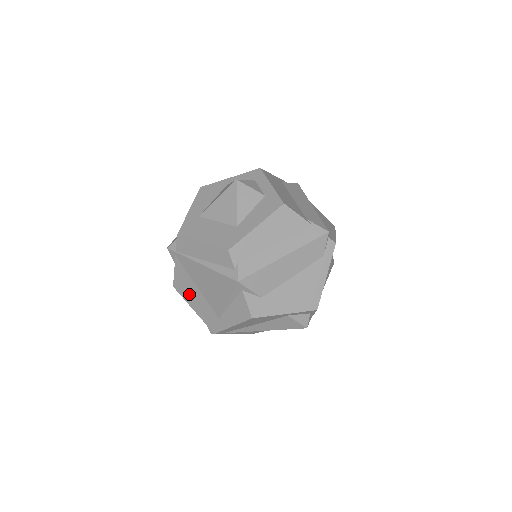
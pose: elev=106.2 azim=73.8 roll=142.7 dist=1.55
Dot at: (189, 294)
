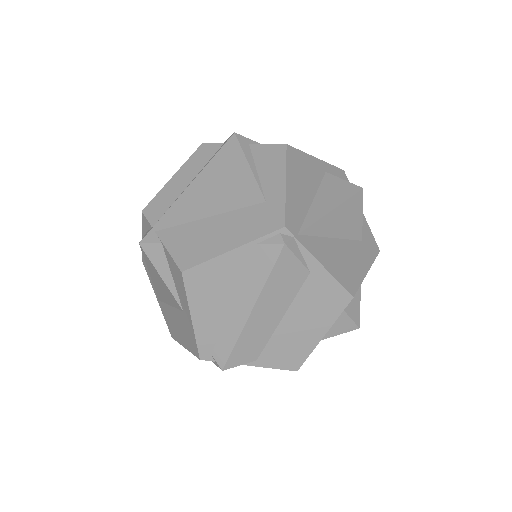
Dot at: (208, 241)
